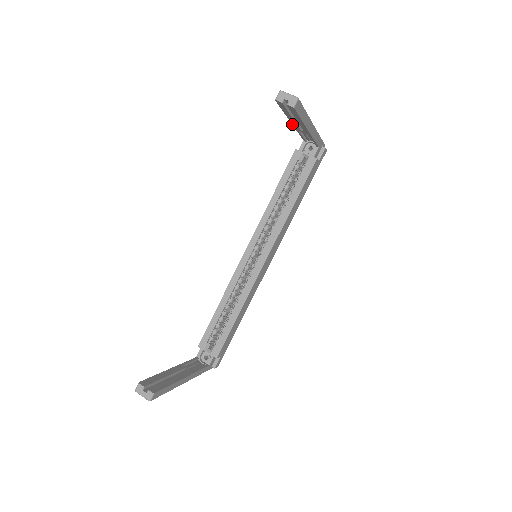
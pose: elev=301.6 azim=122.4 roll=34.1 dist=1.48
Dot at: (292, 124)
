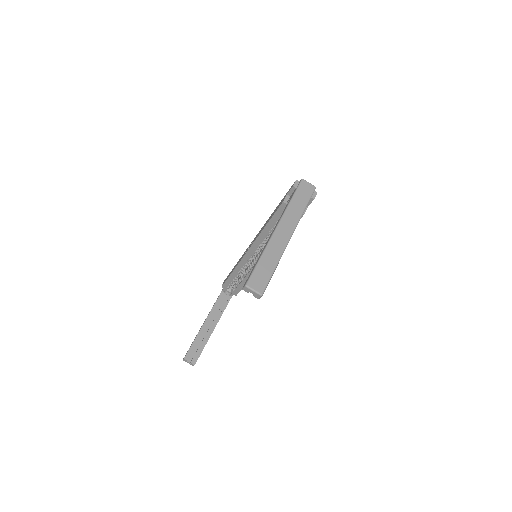
Dot at: (269, 237)
